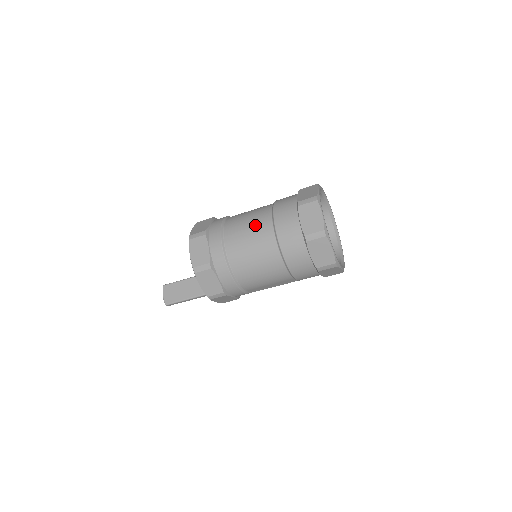
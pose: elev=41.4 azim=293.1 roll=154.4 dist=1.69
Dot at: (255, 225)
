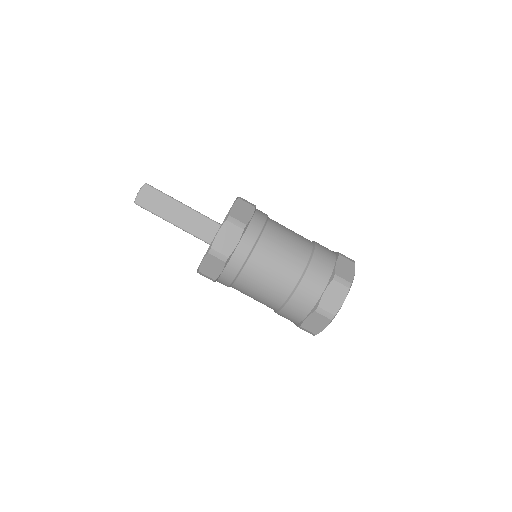
Dot at: (289, 260)
